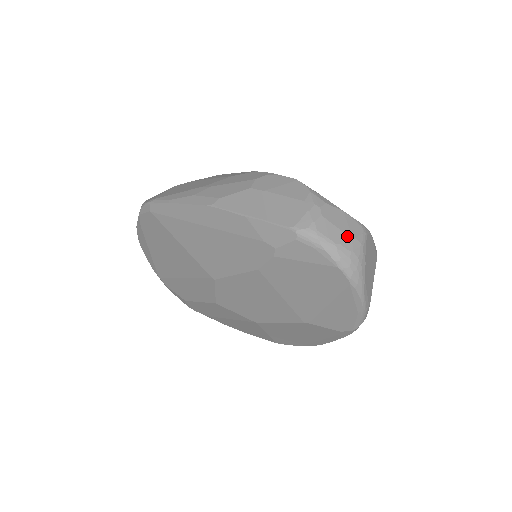
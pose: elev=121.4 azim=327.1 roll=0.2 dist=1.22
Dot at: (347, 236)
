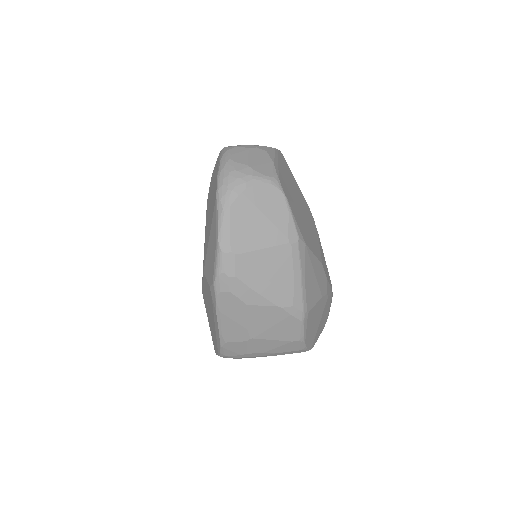
Dot at: (247, 163)
